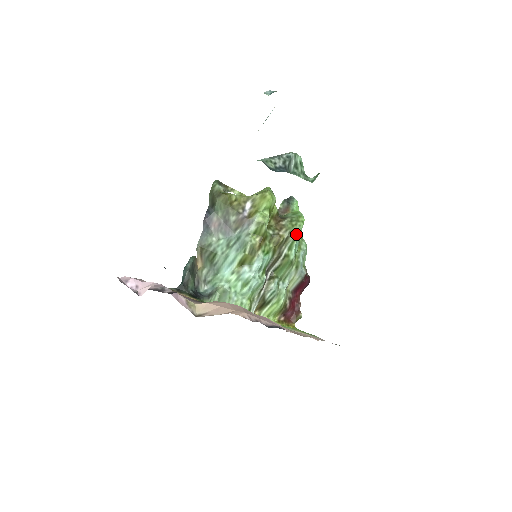
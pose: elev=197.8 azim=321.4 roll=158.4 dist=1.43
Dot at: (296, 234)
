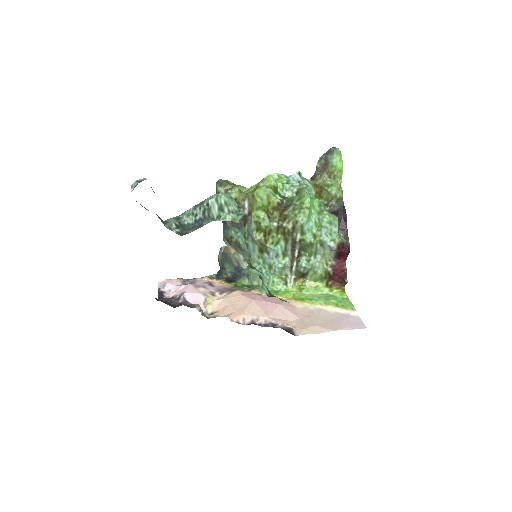
Dot at: (300, 223)
